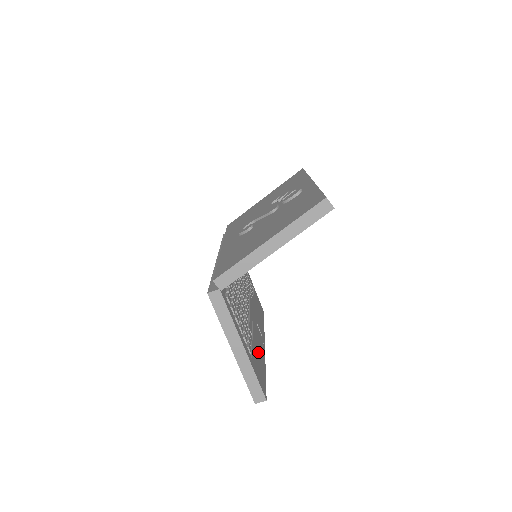
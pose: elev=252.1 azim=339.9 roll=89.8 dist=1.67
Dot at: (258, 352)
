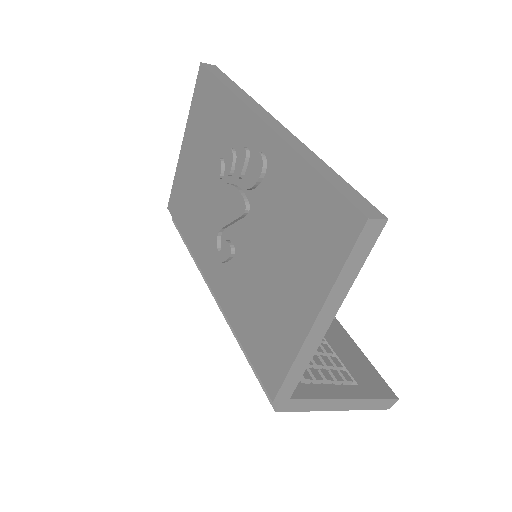
Dot at: (340, 344)
